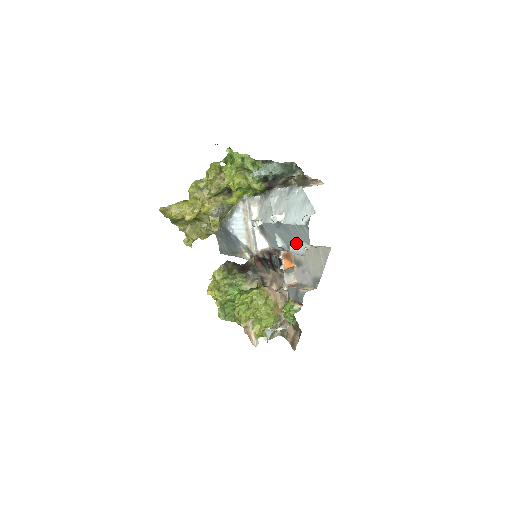
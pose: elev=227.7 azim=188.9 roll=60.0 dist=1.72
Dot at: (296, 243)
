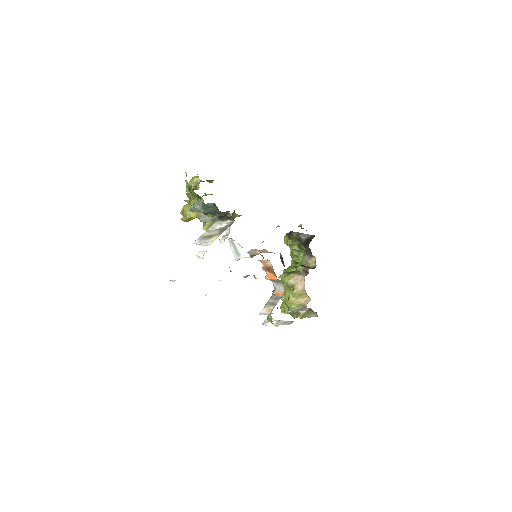
Dot at: occluded
